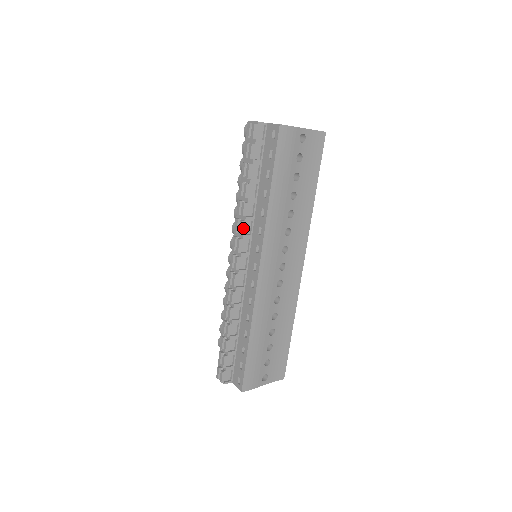
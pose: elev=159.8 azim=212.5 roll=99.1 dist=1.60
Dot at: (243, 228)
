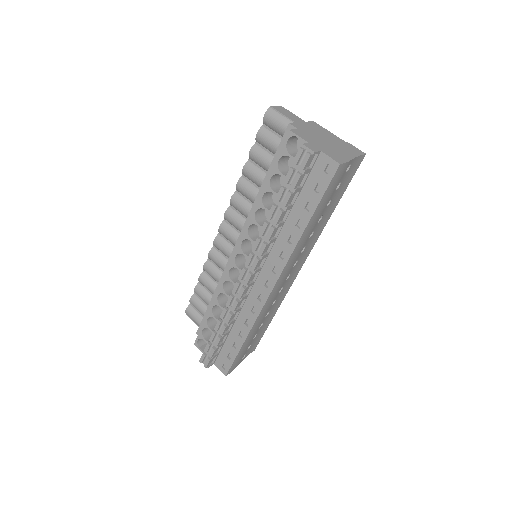
Dot at: occluded
